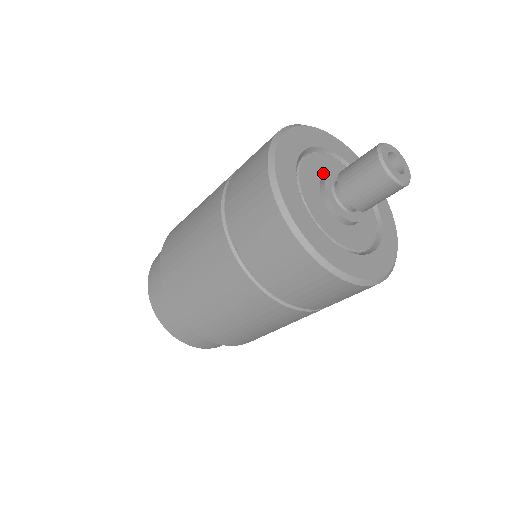
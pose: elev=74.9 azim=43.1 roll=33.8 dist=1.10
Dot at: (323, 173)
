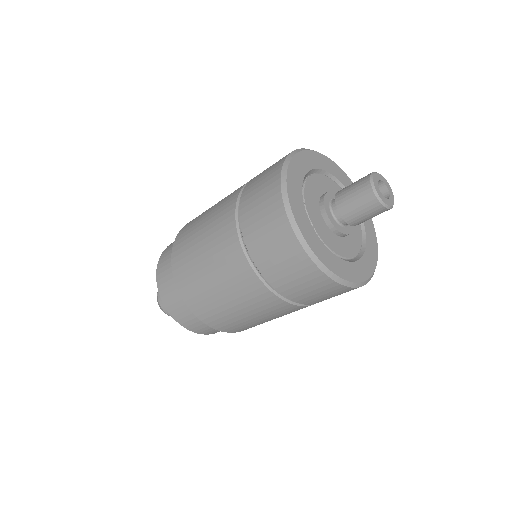
Dot at: (319, 194)
